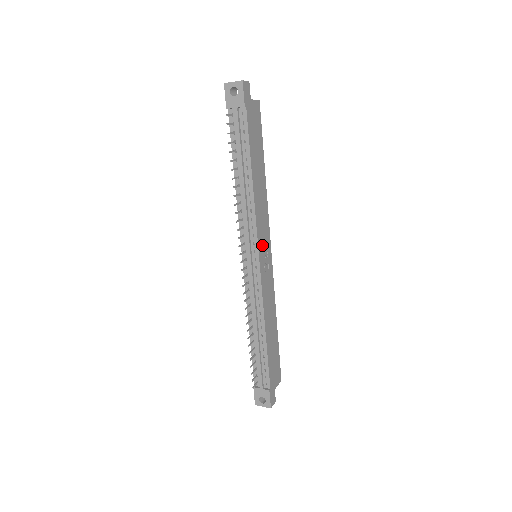
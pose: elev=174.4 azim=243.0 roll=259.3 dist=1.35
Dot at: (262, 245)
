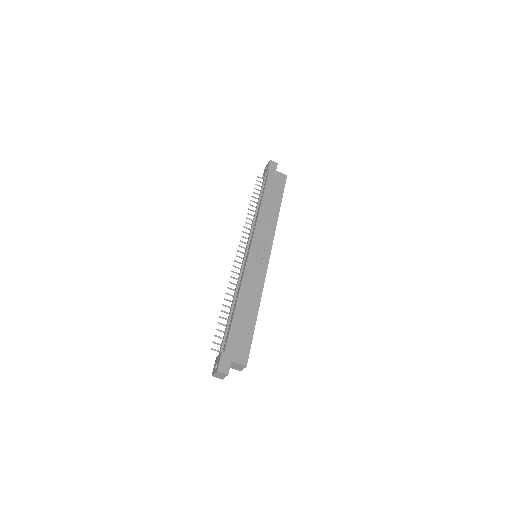
Dot at: (259, 244)
